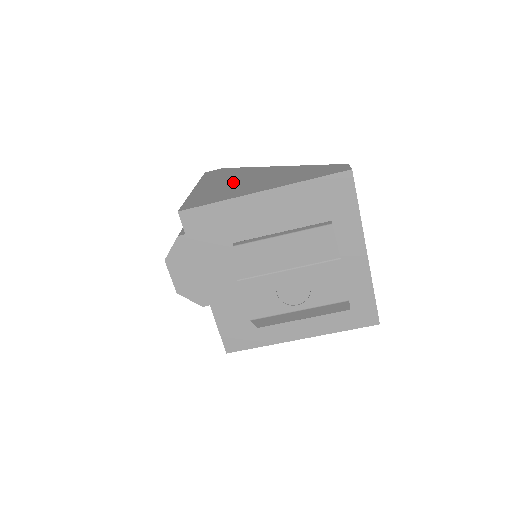
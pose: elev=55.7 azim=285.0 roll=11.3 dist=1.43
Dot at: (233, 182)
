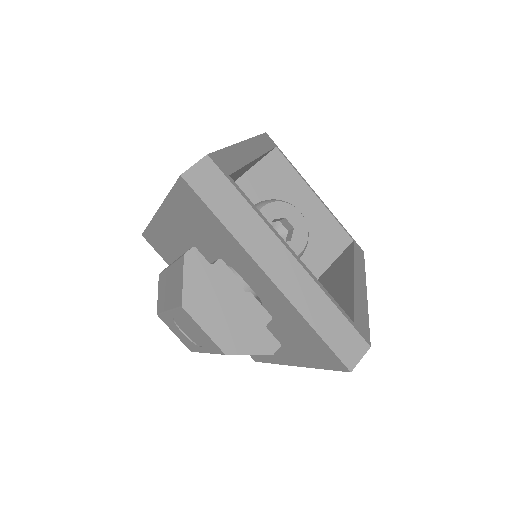
Dot at: occluded
